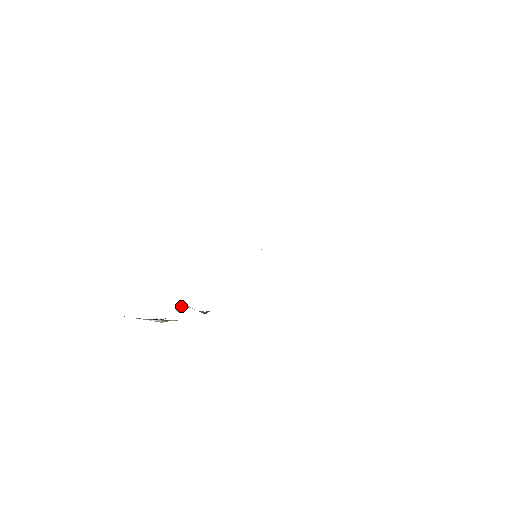
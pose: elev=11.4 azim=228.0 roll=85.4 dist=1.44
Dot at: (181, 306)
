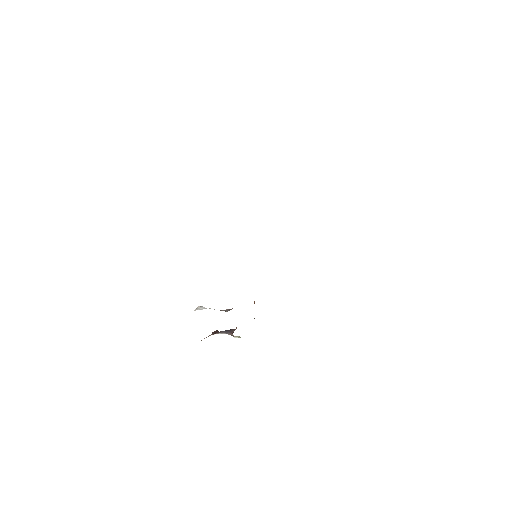
Dot at: (197, 308)
